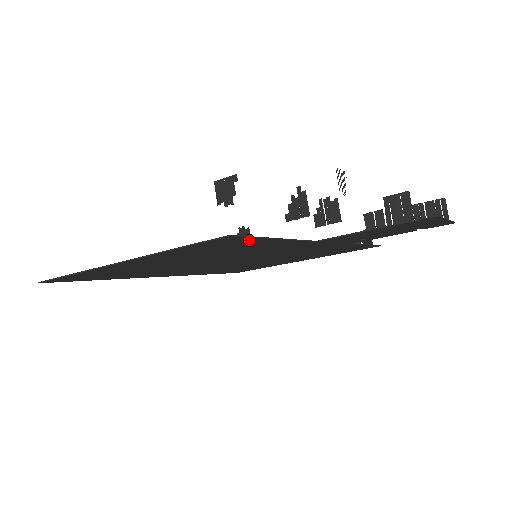
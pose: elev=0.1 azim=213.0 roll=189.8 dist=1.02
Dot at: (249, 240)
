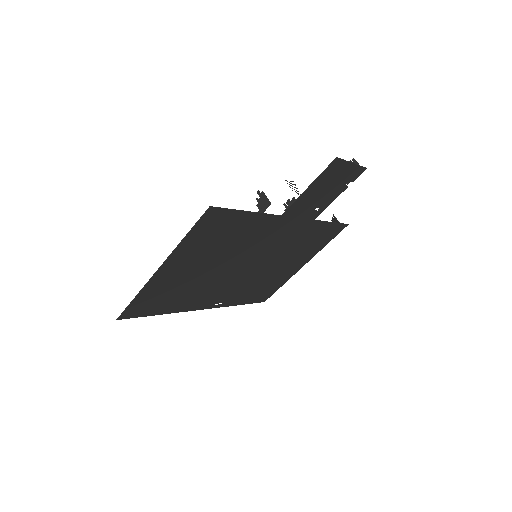
Dot at: (228, 215)
